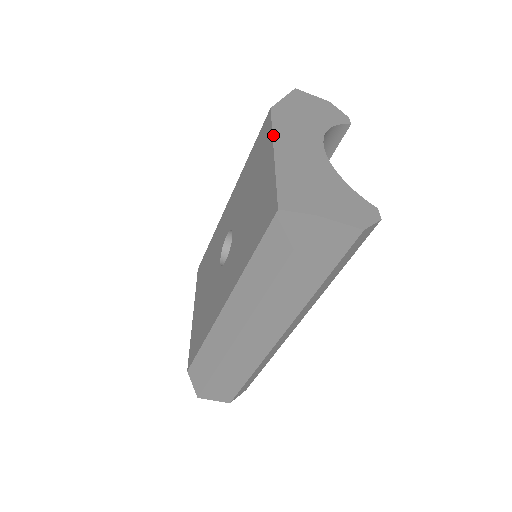
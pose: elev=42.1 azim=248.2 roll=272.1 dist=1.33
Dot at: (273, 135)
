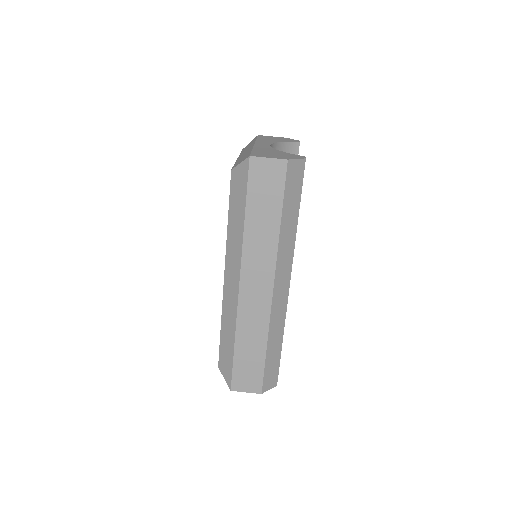
Dot at: occluded
